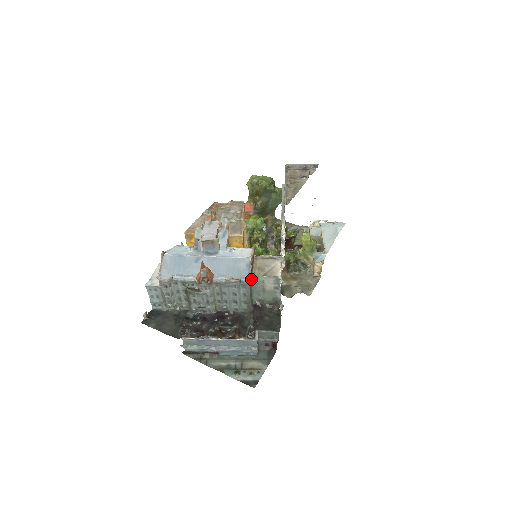
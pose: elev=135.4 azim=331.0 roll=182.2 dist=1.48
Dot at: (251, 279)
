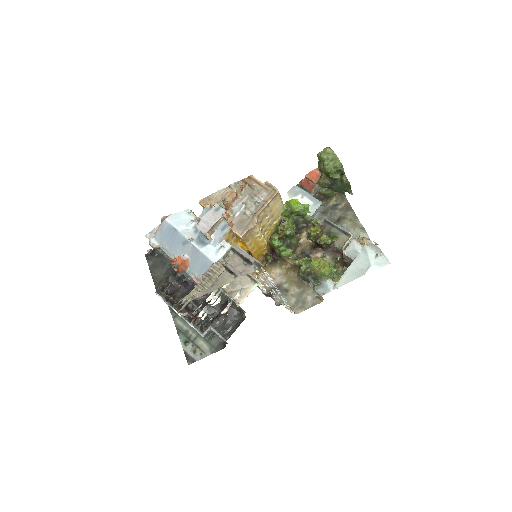
Dot at: (218, 288)
